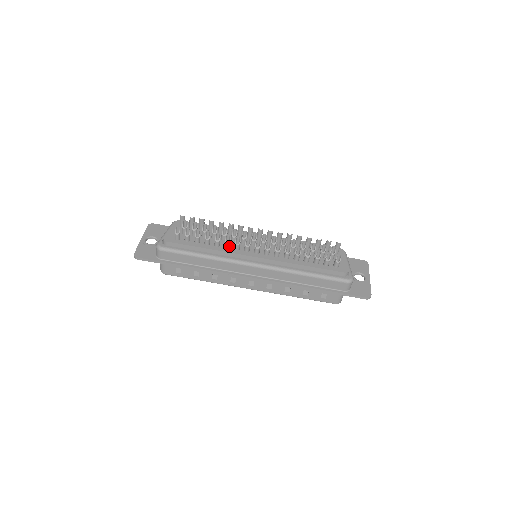
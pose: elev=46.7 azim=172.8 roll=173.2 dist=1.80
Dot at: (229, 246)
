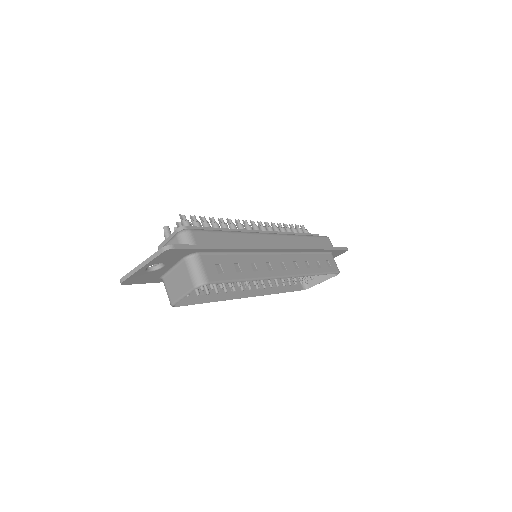
Dot at: occluded
